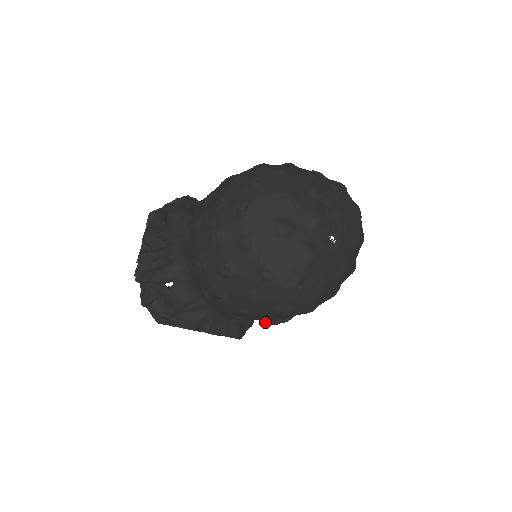
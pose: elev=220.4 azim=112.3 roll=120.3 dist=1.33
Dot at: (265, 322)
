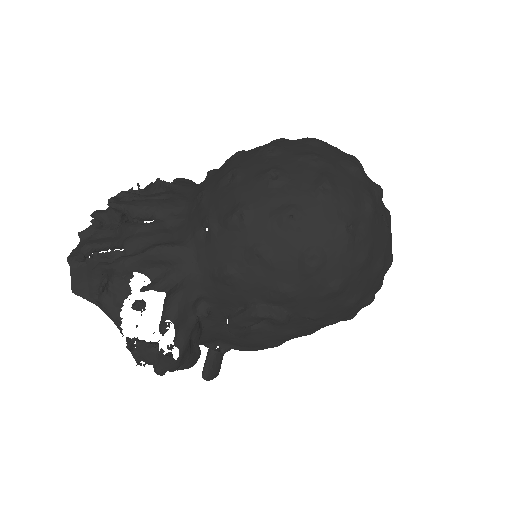
Dot at: (250, 311)
